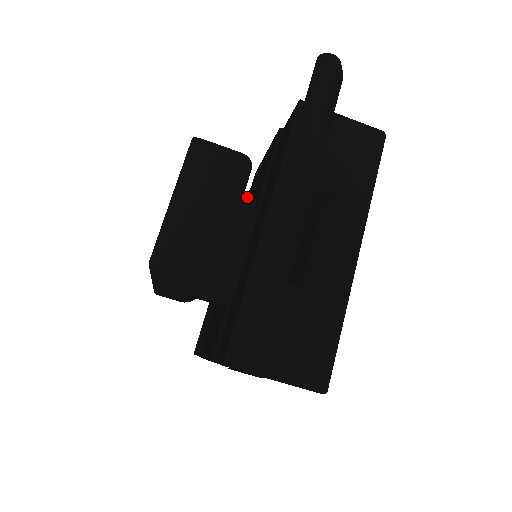
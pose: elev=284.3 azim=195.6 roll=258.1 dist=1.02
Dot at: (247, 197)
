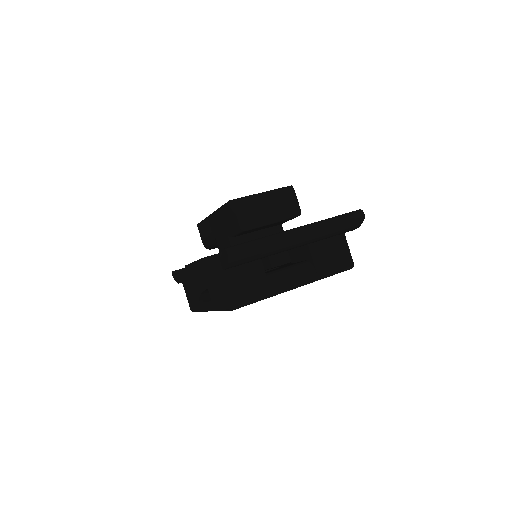
Dot at: (282, 230)
